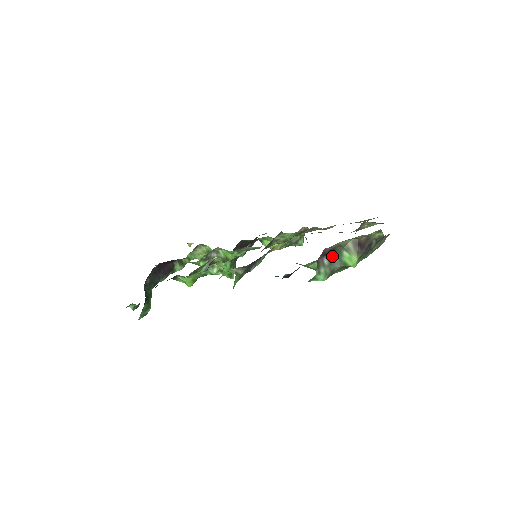
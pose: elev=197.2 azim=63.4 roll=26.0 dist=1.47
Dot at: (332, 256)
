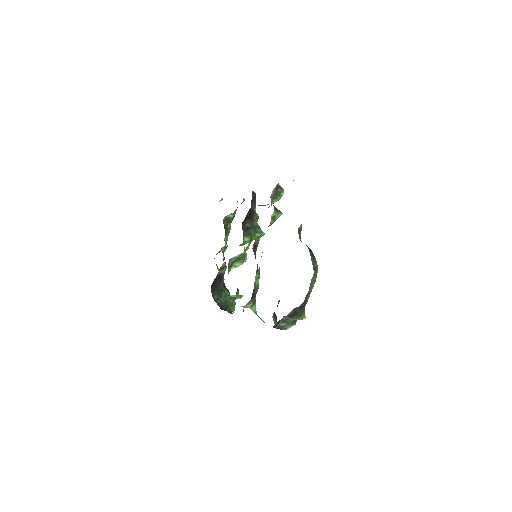
Dot at: (284, 320)
